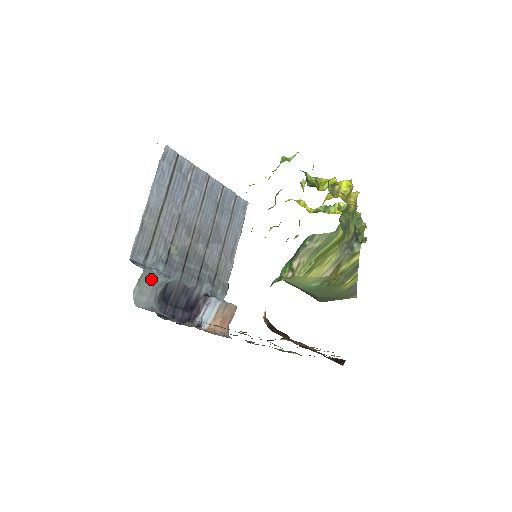
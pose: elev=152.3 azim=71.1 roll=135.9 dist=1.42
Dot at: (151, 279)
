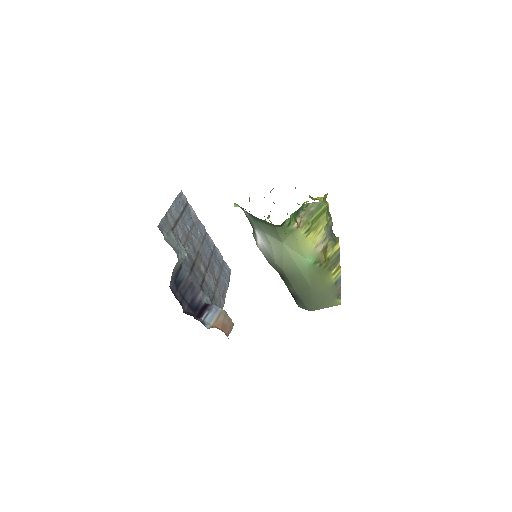
Dot at: (176, 240)
